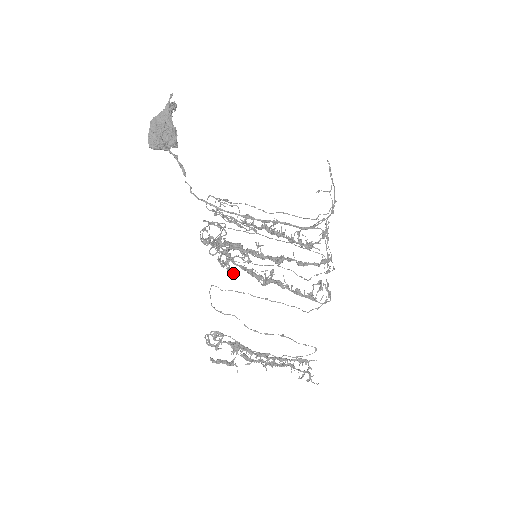
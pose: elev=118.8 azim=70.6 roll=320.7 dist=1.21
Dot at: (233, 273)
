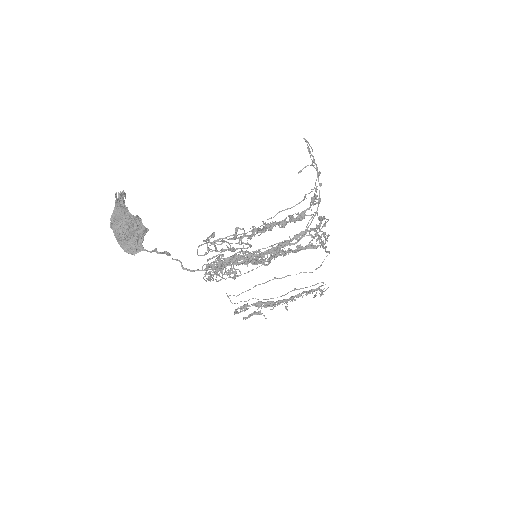
Dot at: (240, 273)
